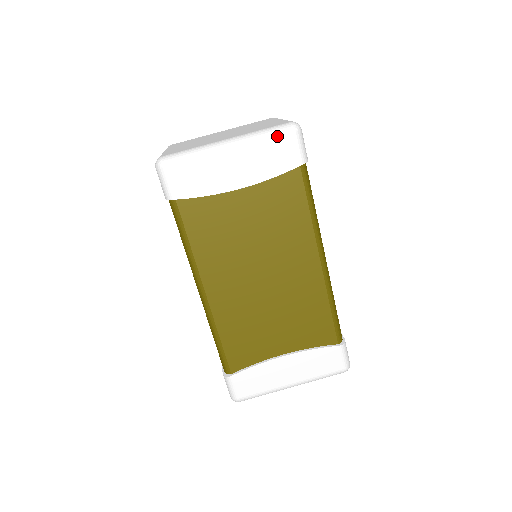
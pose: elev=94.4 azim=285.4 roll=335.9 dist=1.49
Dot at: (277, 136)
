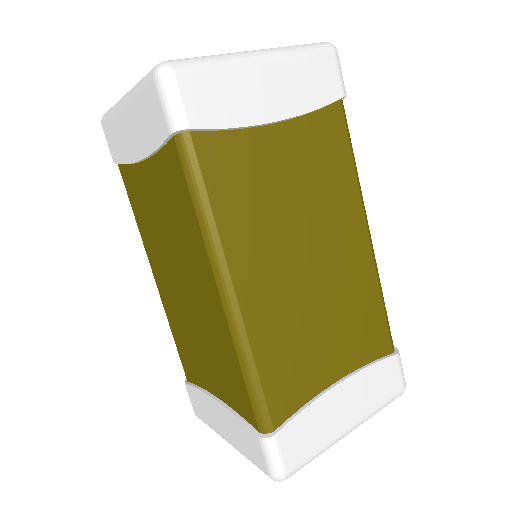
Dot at: (316, 53)
